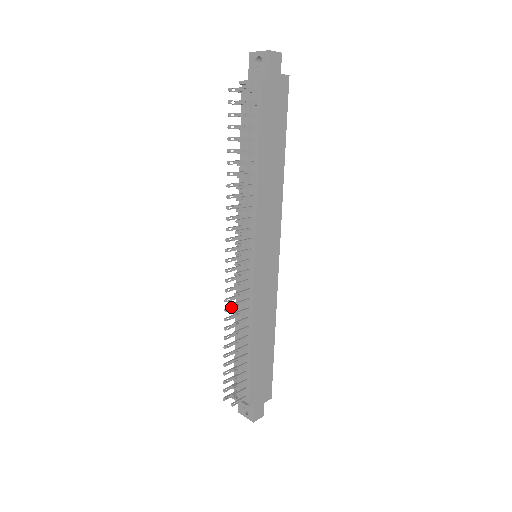
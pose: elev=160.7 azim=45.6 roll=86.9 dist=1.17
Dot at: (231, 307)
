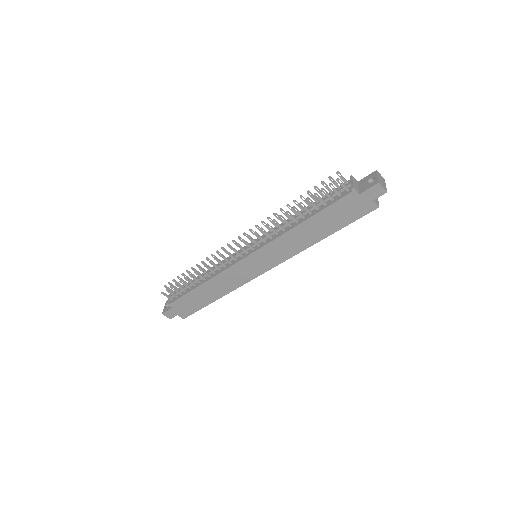
Dot at: occluded
